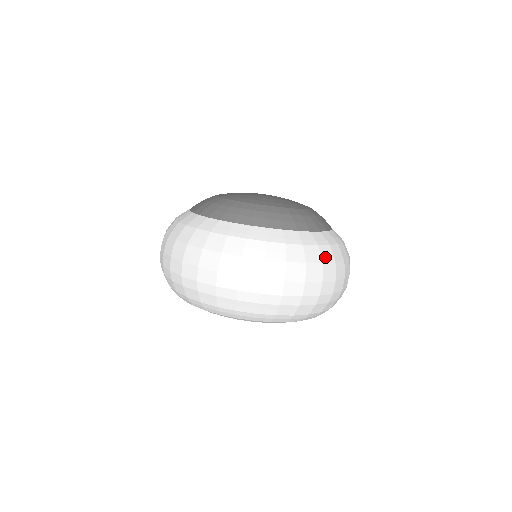
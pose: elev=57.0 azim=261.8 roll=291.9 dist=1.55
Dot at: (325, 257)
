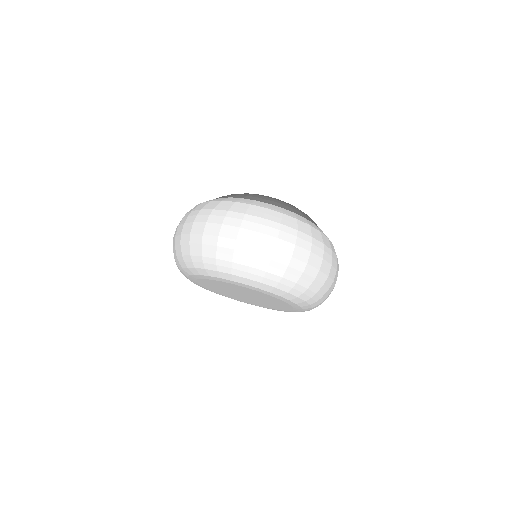
Dot at: occluded
